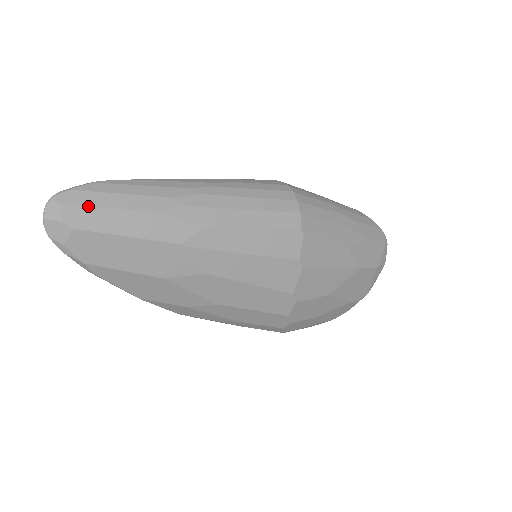
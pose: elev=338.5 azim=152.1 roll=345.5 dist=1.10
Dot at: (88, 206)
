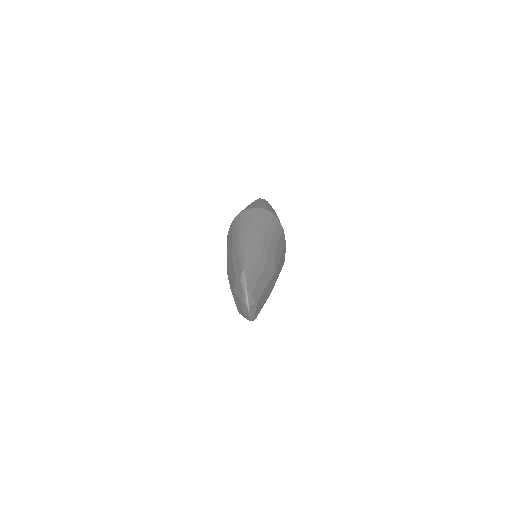
Dot at: (255, 285)
